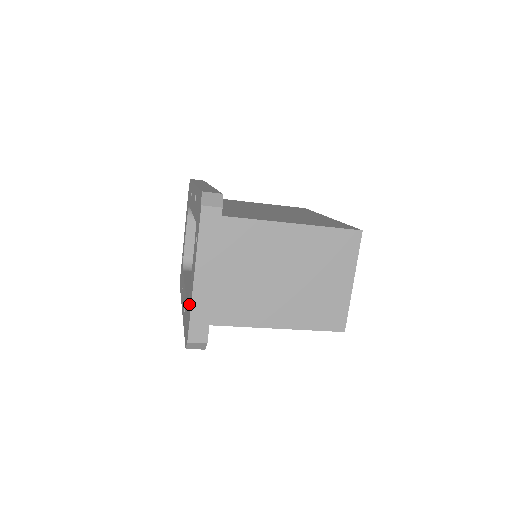
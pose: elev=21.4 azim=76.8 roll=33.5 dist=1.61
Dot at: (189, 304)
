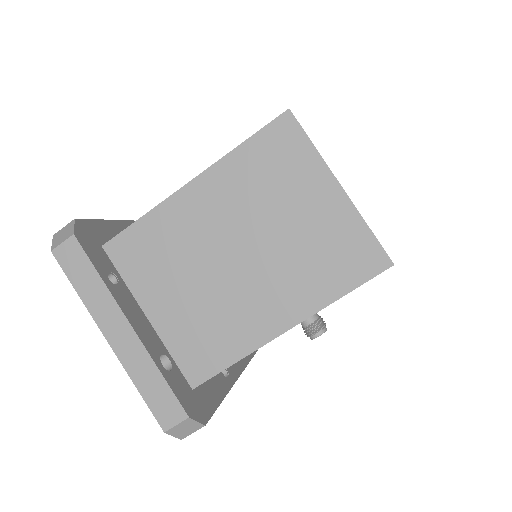
Dot at: occluded
